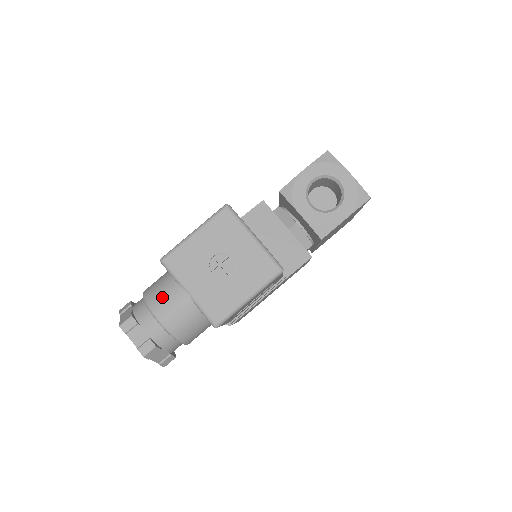
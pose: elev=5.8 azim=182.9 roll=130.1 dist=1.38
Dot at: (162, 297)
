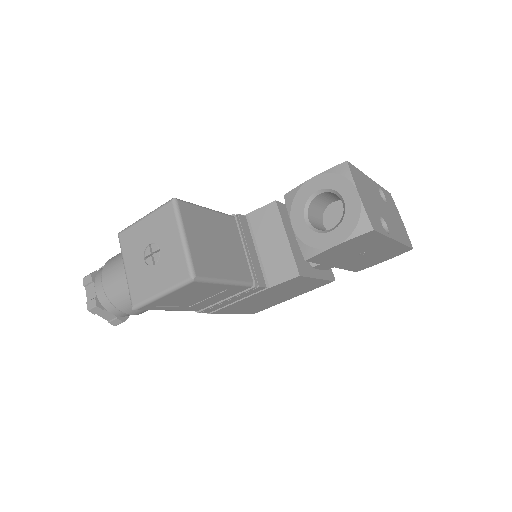
Dot at: (111, 266)
